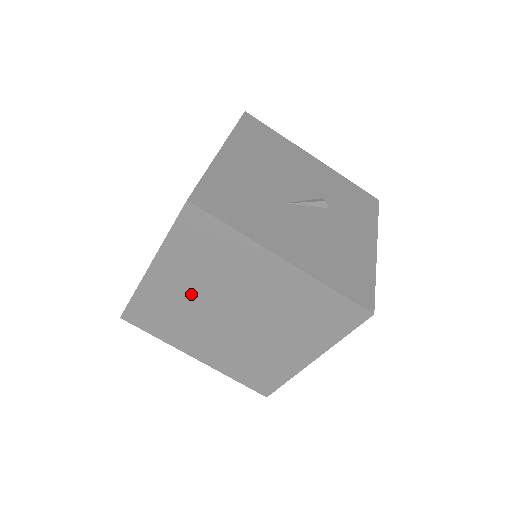
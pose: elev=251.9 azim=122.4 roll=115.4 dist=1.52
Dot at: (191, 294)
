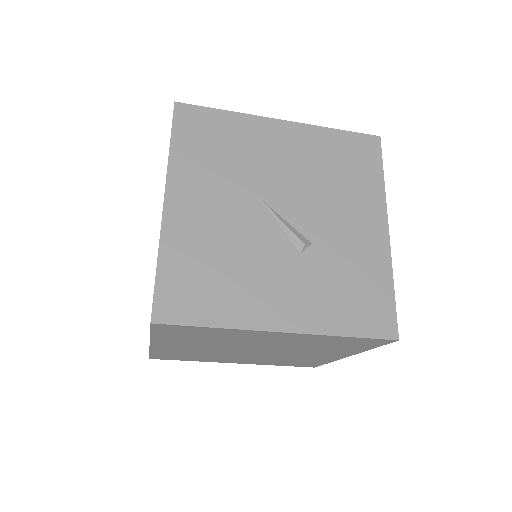
Dot at: occluded
